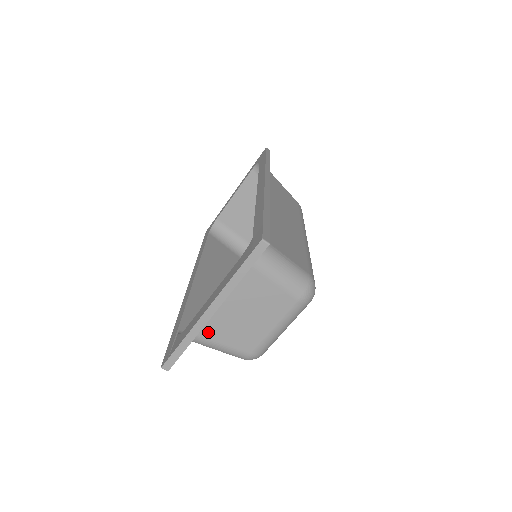
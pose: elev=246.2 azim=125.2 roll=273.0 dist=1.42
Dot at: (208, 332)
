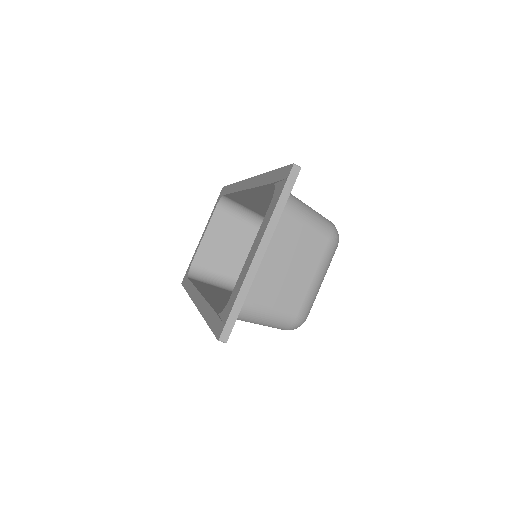
Dot at: (253, 296)
